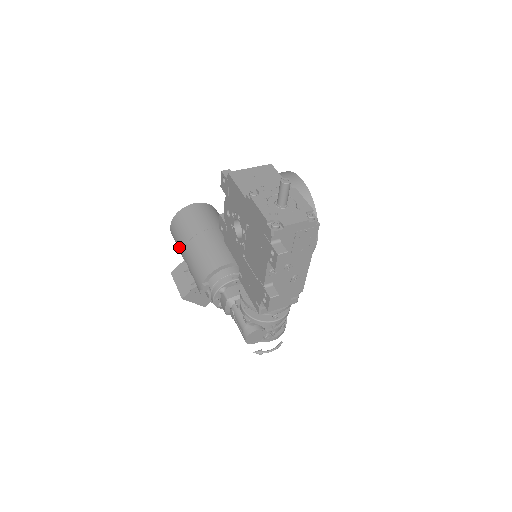
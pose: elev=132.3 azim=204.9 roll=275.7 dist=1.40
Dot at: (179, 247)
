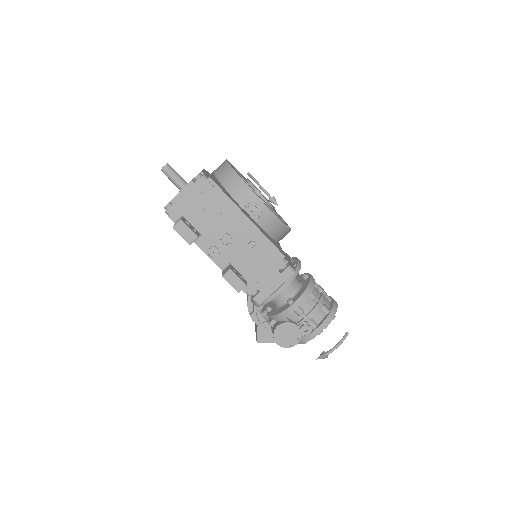
Dot at: occluded
